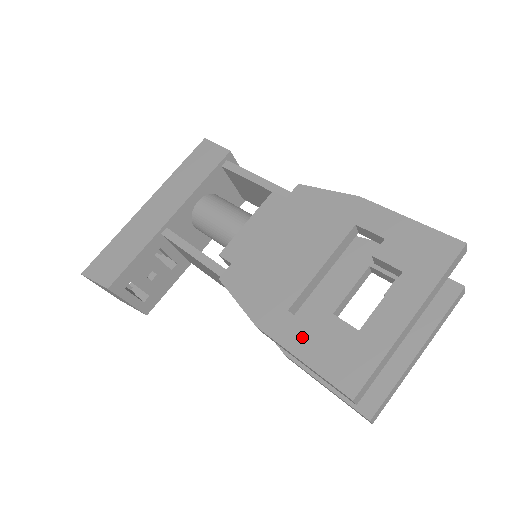
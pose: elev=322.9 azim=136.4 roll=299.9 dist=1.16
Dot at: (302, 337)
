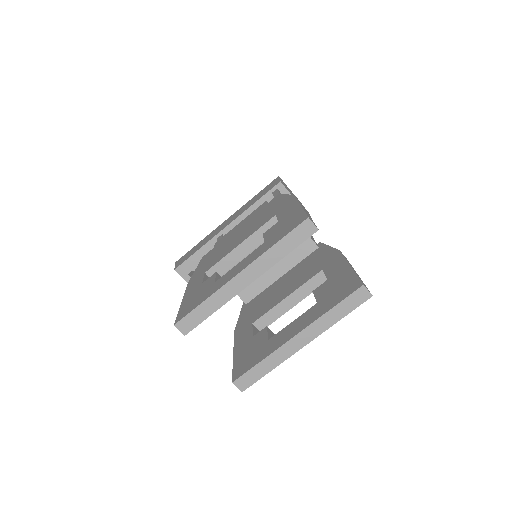
Dot at: (194, 288)
